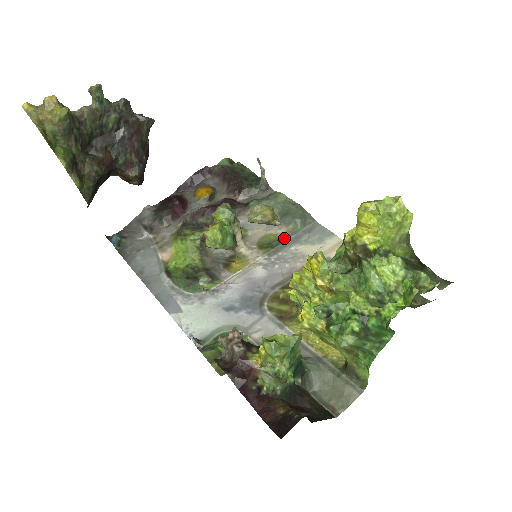
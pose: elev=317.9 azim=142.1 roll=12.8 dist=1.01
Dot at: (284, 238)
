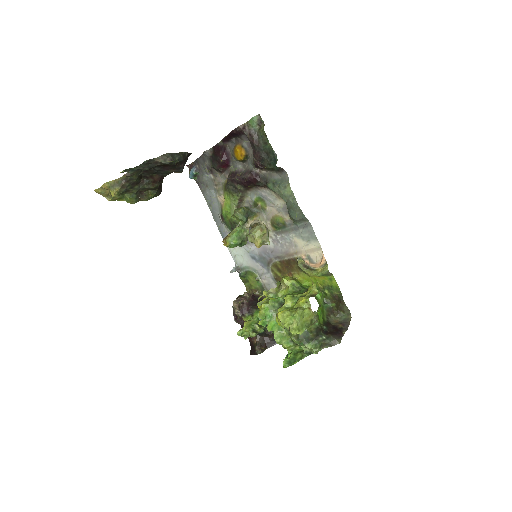
Dot at: (287, 225)
